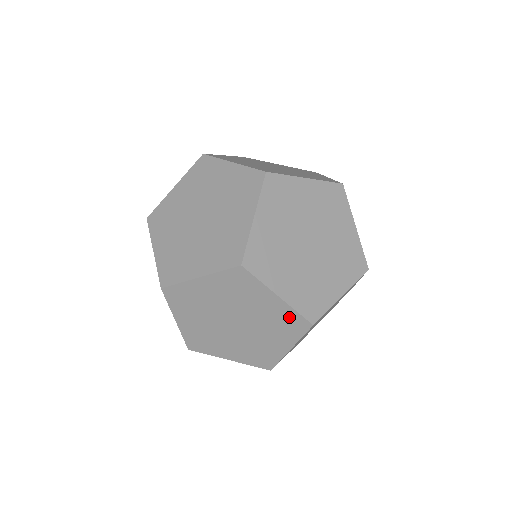
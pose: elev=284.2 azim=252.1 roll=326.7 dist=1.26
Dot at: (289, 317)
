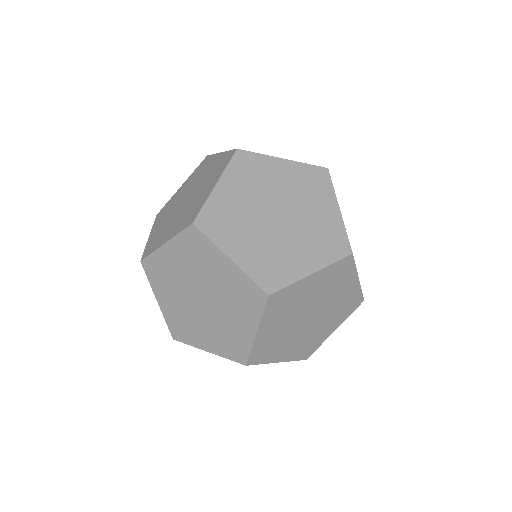
Dot at: occluded
